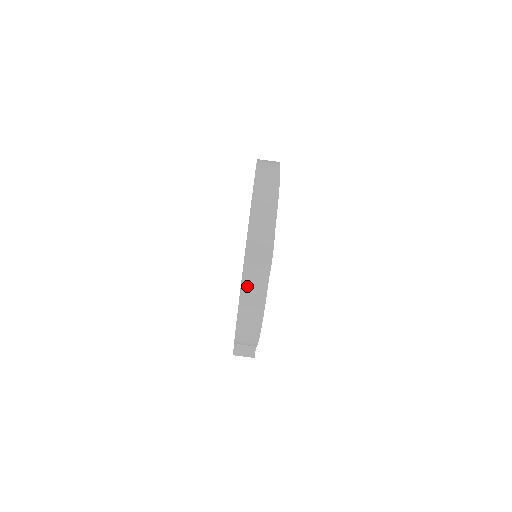
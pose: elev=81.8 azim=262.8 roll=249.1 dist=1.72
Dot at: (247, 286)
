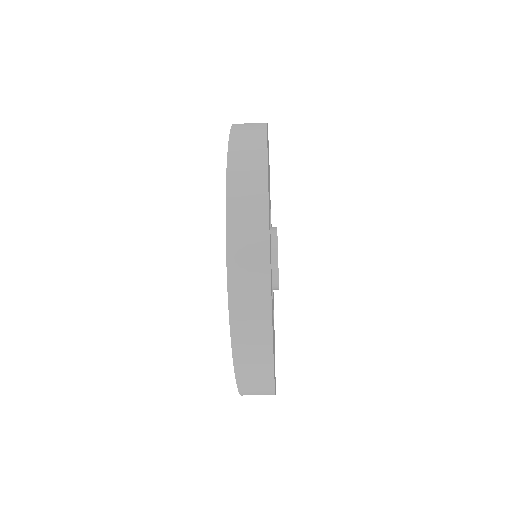
Dot at: occluded
